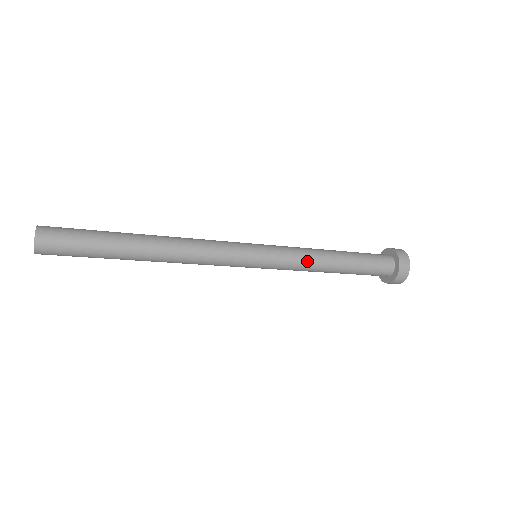
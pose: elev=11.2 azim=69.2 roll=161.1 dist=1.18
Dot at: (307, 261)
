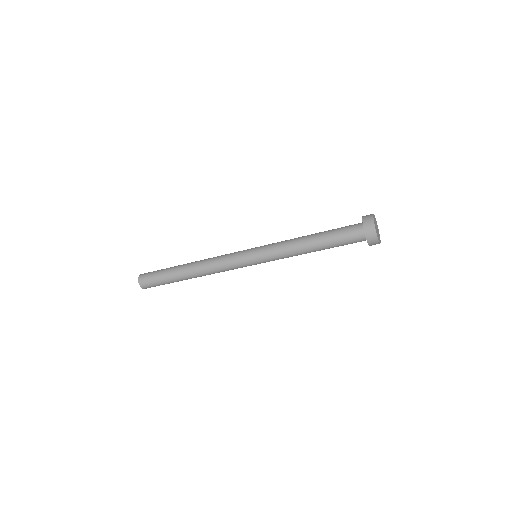
Dot at: (286, 247)
